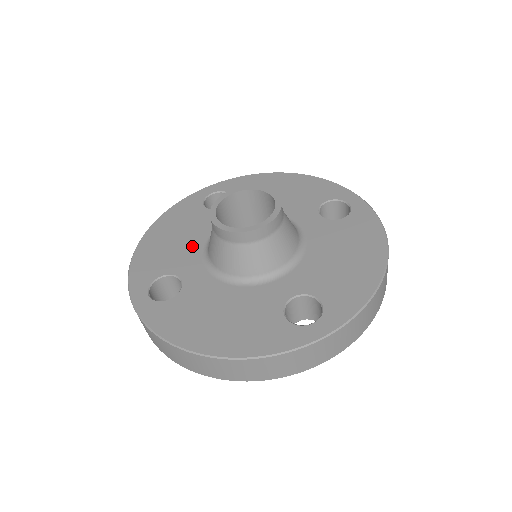
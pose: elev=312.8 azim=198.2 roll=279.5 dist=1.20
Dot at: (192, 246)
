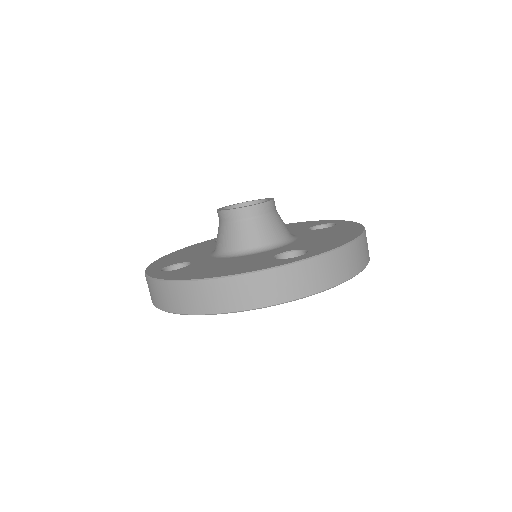
Dot at: (203, 253)
